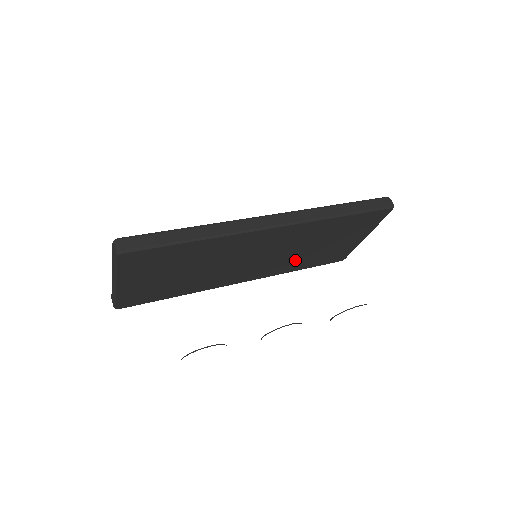
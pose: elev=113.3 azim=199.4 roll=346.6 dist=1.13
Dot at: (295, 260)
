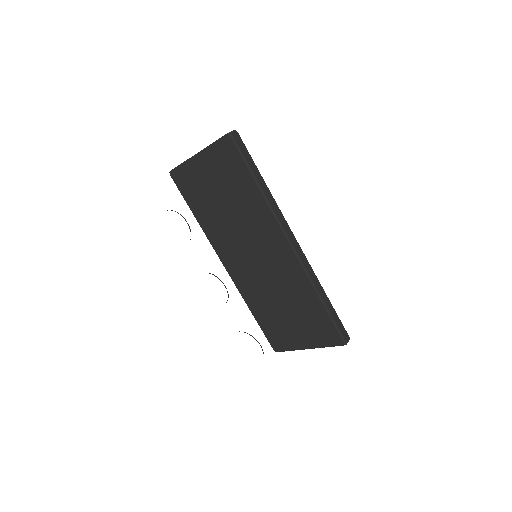
Dot at: (262, 298)
